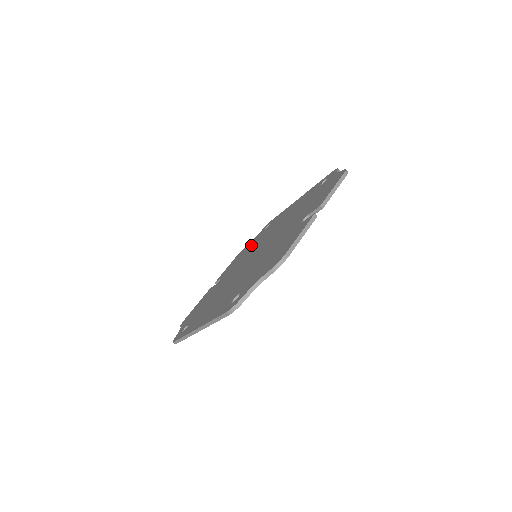
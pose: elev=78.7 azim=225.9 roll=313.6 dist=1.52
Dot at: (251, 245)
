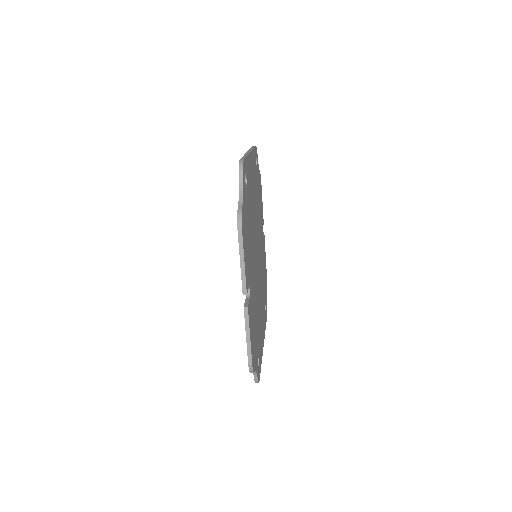
Dot at: occluded
